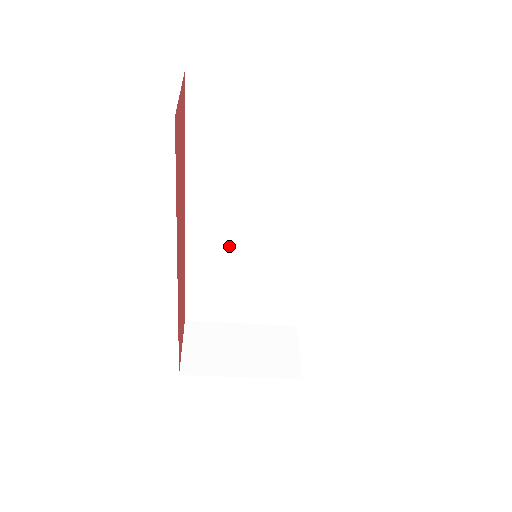
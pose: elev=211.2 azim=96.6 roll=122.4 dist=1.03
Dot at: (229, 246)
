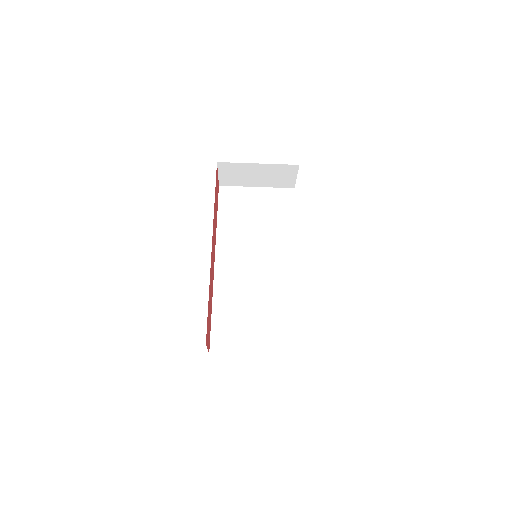
Dot at: (241, 278)
